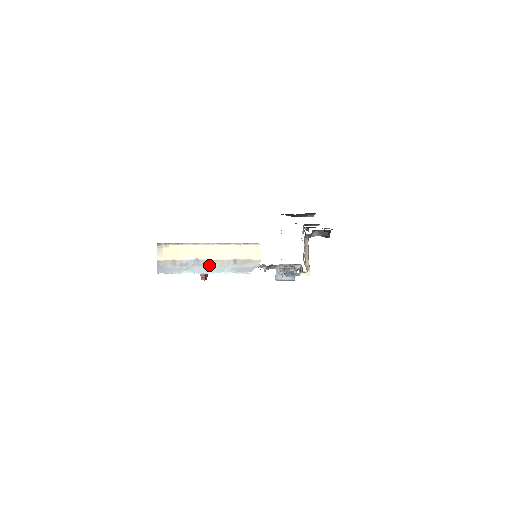
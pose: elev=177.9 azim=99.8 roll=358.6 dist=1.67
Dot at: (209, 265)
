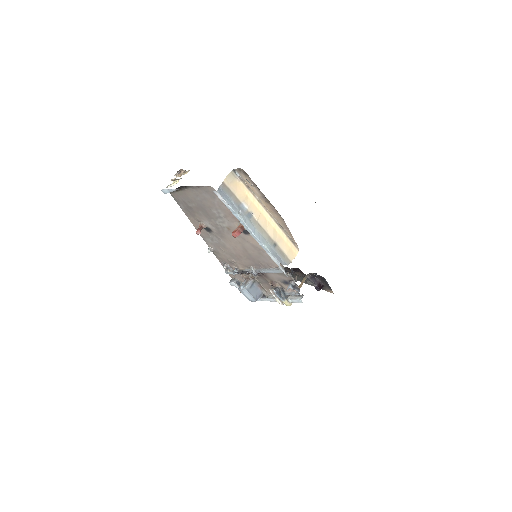
Dot at: (257, 228)
